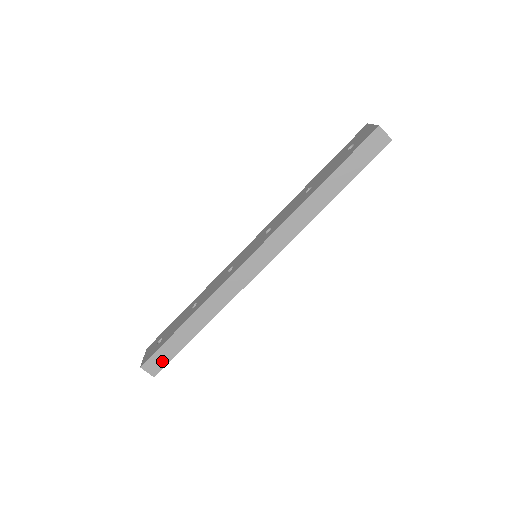
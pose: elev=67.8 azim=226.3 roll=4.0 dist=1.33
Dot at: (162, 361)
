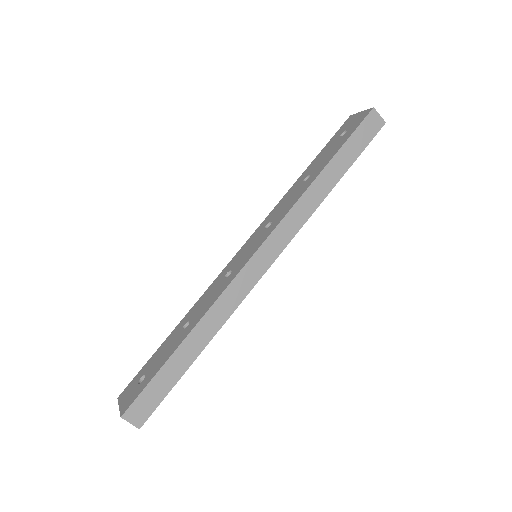
Dot at: (151, 403)
